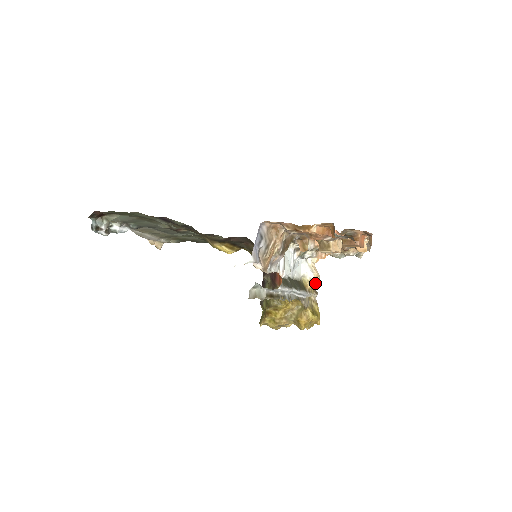
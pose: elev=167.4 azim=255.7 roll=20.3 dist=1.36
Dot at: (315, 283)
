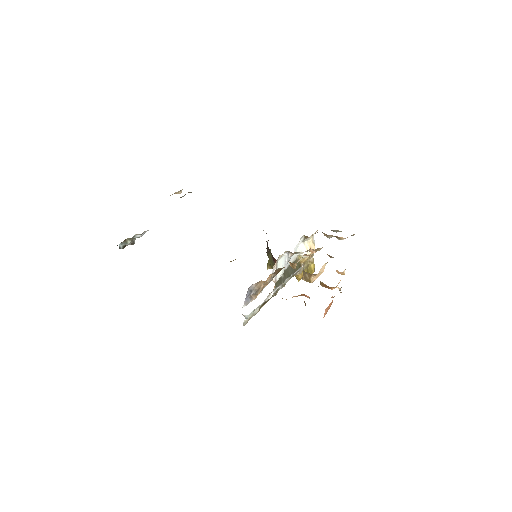
Dot at: occluded
